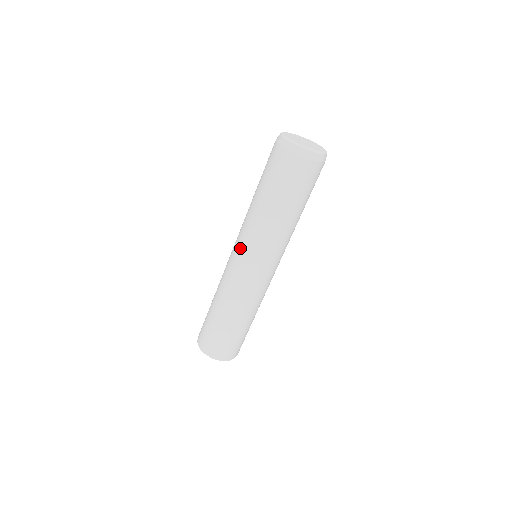
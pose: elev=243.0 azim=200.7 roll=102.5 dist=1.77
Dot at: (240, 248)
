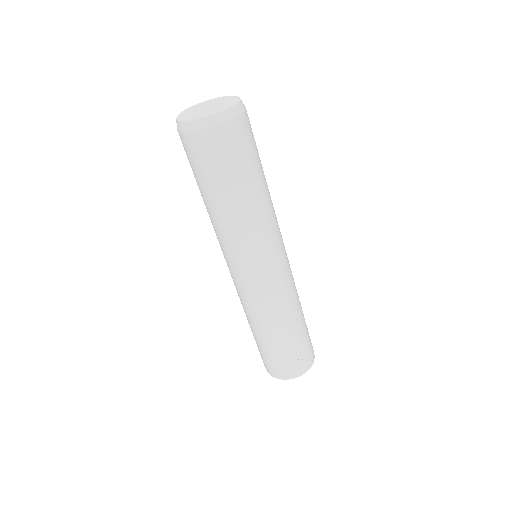
Dot at: (224, 257)
